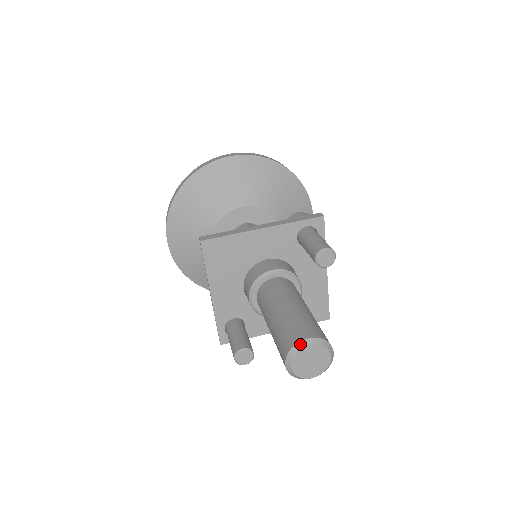
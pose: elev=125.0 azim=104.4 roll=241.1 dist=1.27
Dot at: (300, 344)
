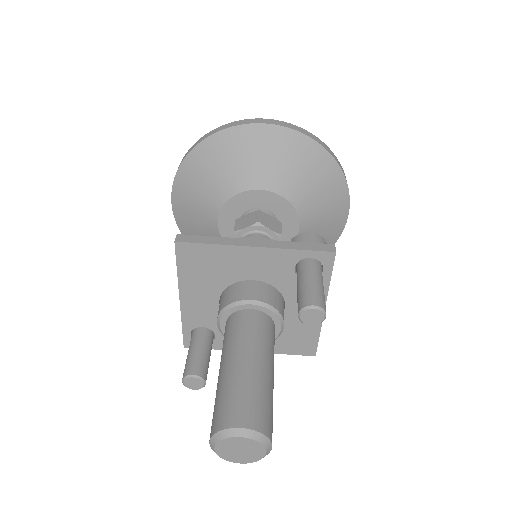
Dot at: (230, 431)
